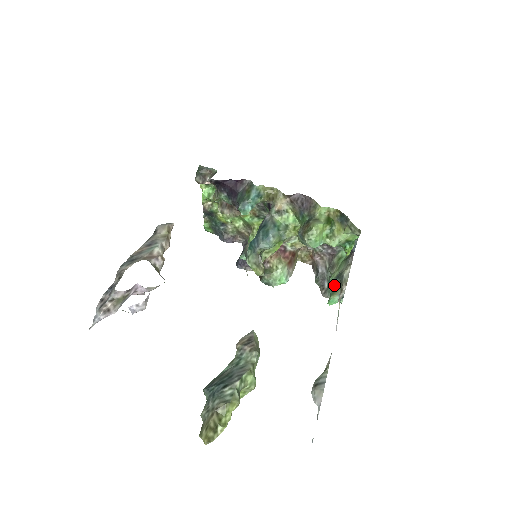
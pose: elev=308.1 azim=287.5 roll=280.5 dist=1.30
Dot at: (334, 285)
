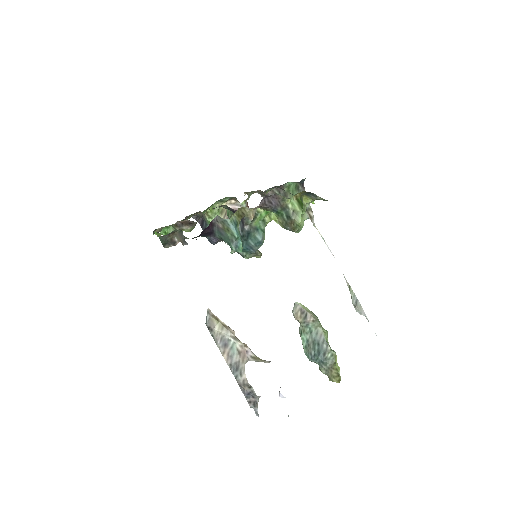
Dot at: occluded
